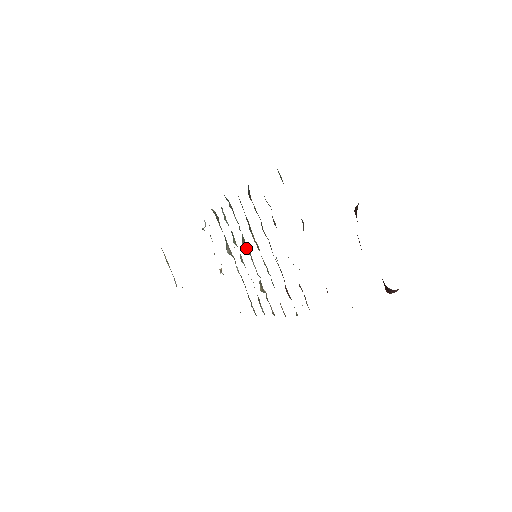
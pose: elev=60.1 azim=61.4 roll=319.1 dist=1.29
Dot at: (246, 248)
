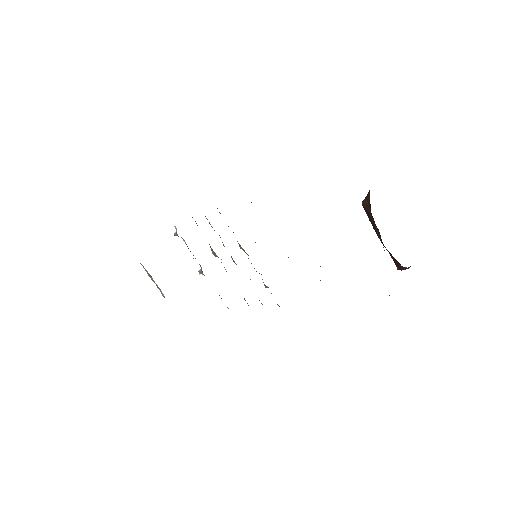
Dot at: (243, 250)
